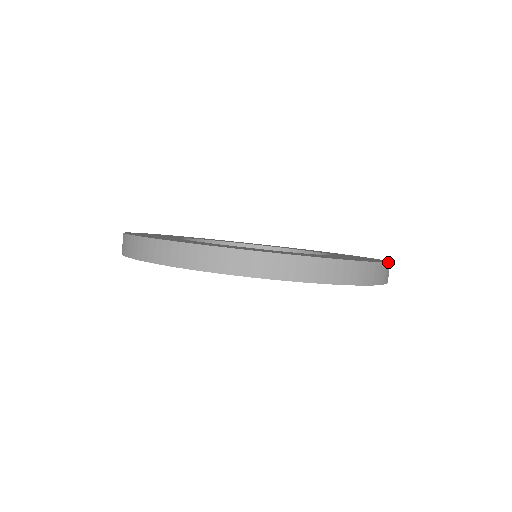
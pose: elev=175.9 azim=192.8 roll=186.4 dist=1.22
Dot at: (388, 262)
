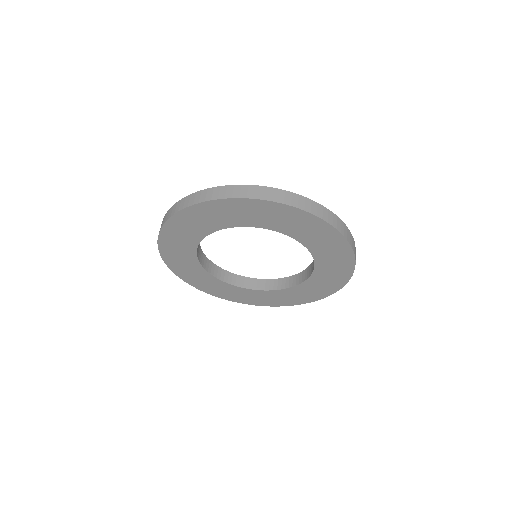
Dot at: occluded
